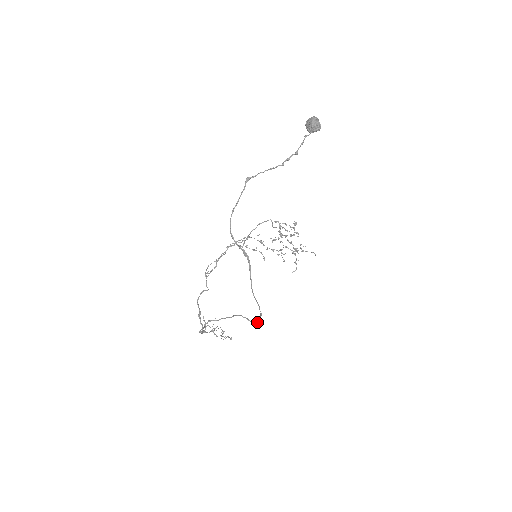
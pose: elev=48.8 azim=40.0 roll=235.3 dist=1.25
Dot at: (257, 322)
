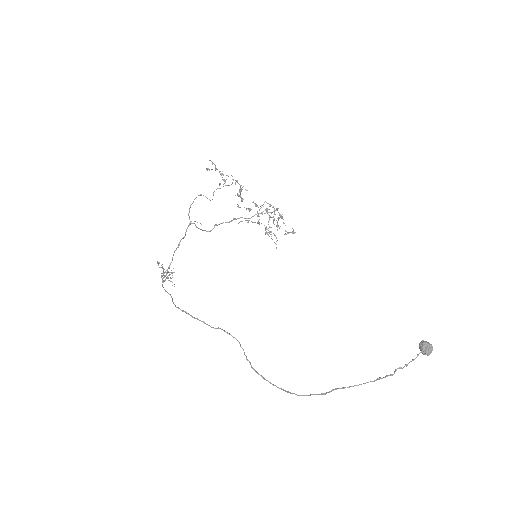
Dot at: (261, 376)
